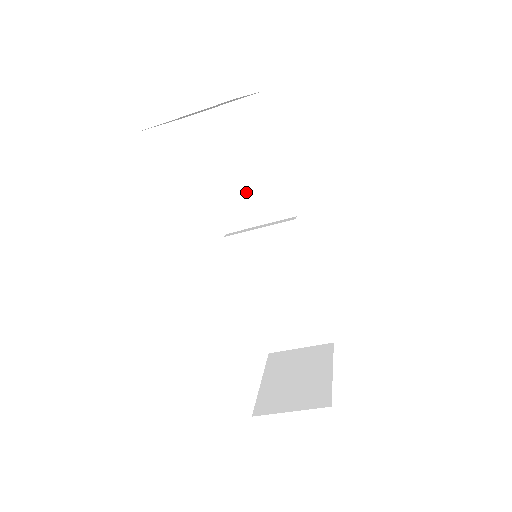
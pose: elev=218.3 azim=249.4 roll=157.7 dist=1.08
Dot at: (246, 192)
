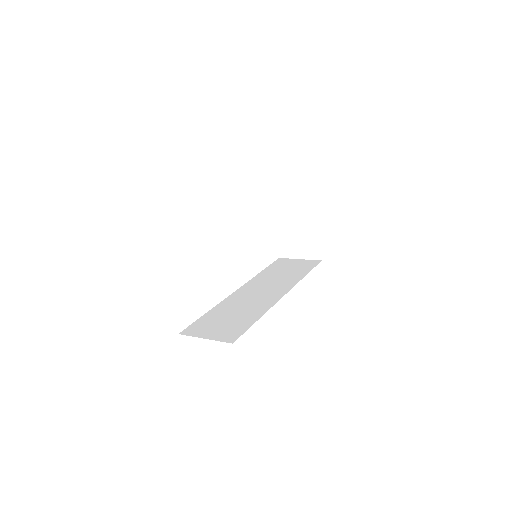
Dot at: occluded
